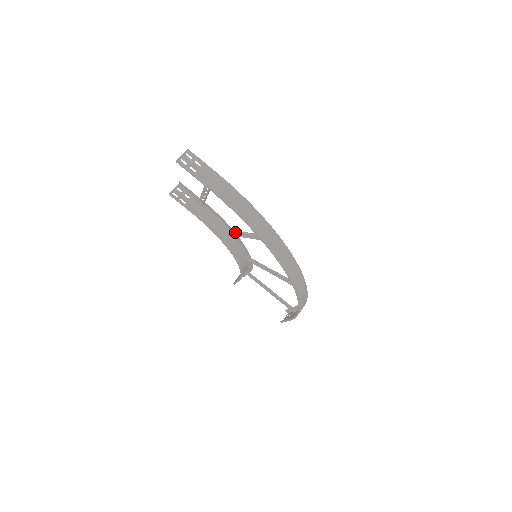
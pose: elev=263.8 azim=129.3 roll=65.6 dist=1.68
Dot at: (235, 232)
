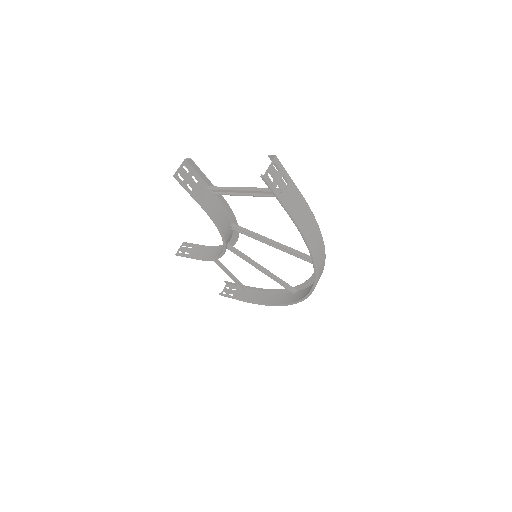
Dot at: (244, 230)
